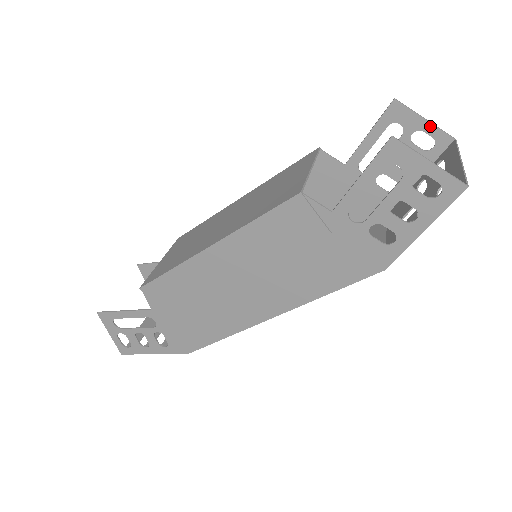
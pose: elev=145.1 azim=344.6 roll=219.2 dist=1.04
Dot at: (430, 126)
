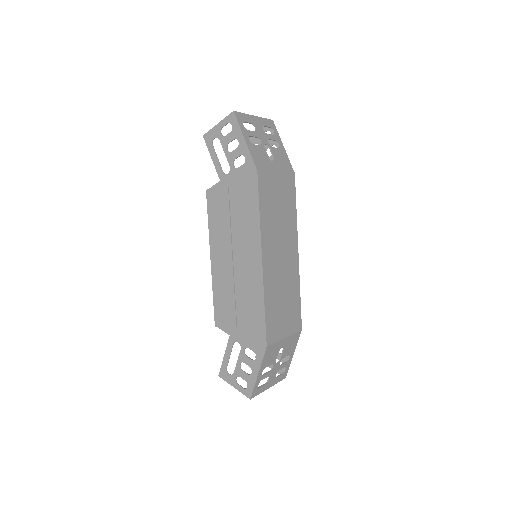
Dot at: occluded
